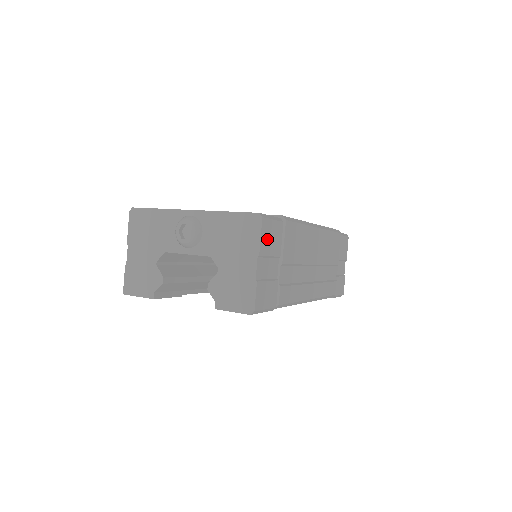
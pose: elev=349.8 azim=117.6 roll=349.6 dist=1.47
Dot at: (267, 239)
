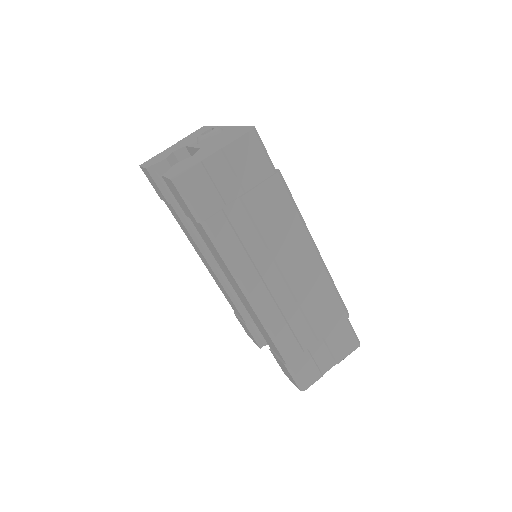
Dot at: (243, 153)
